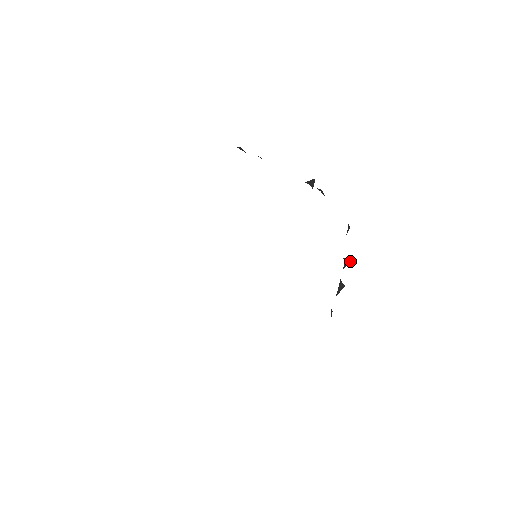
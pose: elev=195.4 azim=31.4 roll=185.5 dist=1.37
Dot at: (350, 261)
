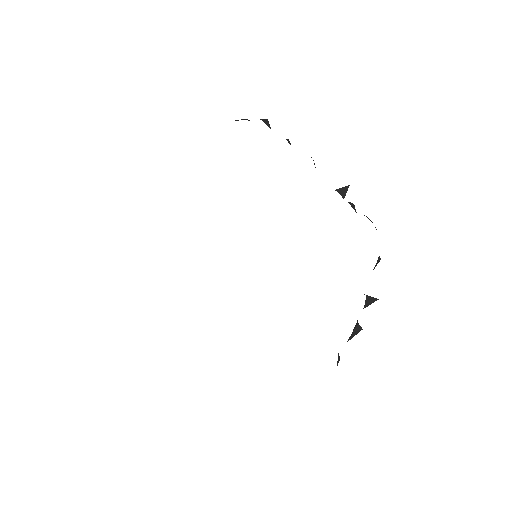
Dot at: (374, 300)
